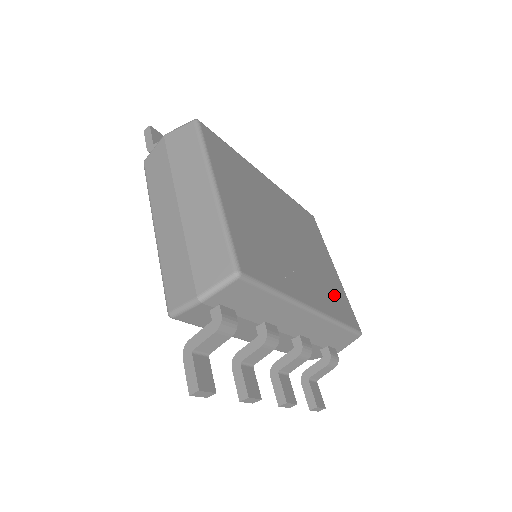
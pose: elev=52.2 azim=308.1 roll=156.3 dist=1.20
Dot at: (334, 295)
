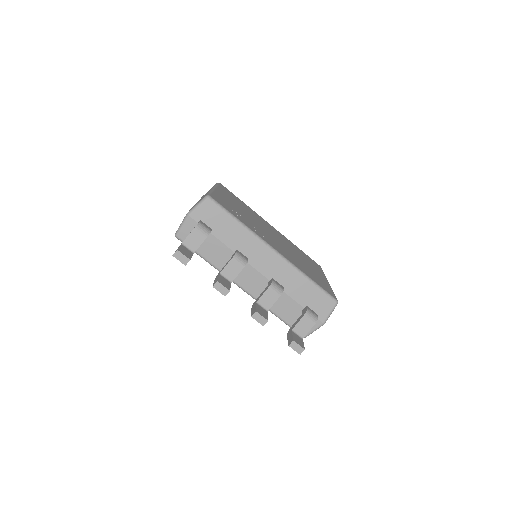
Dot at: (311, 274)
